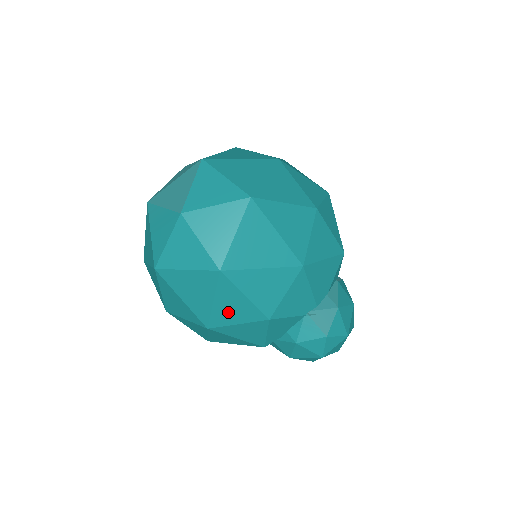
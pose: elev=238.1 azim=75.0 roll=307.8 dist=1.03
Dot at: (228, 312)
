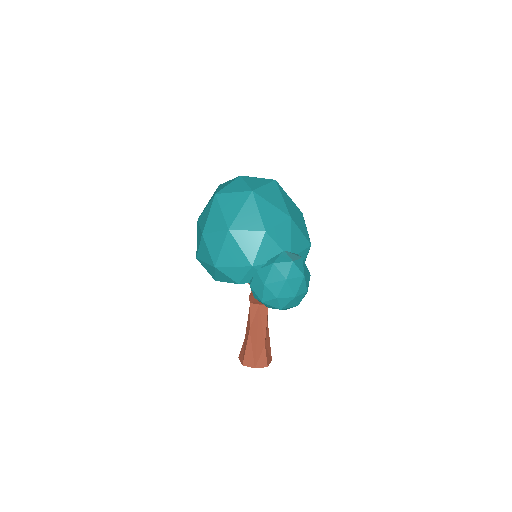
Dot at: (245, 220)
